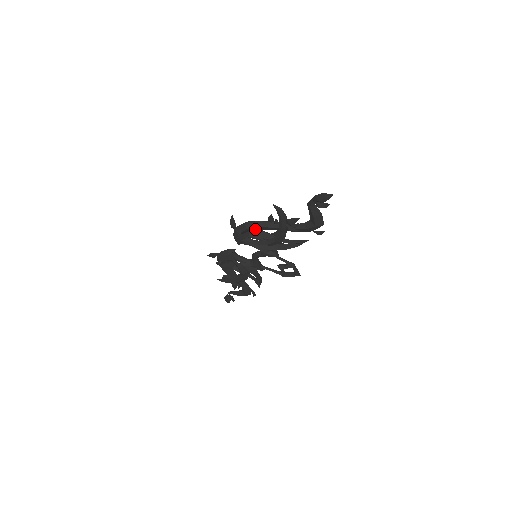
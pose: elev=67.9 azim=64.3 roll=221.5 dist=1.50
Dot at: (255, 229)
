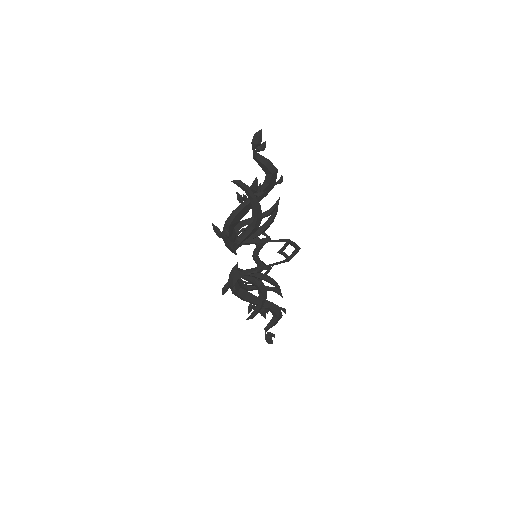
Dot at: (236, 221)
